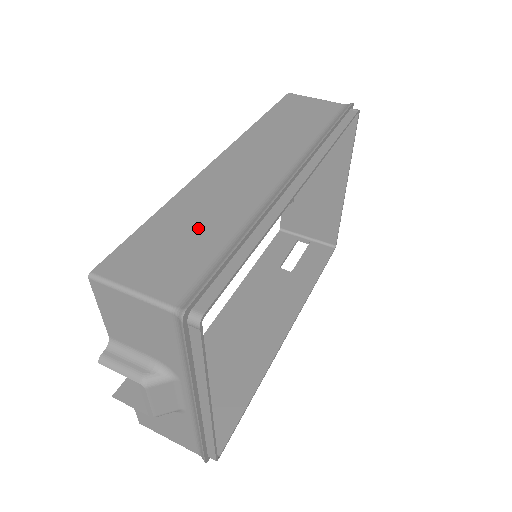
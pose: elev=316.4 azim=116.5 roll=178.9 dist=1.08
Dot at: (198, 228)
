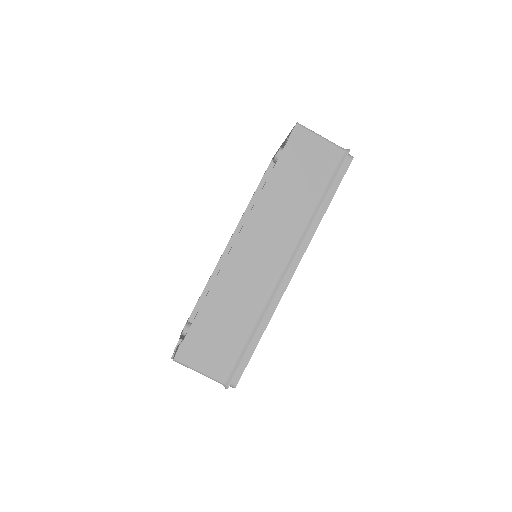
Dot at: (229, 321)
